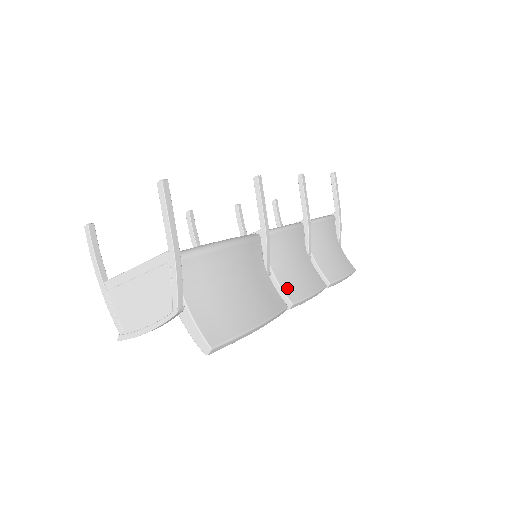
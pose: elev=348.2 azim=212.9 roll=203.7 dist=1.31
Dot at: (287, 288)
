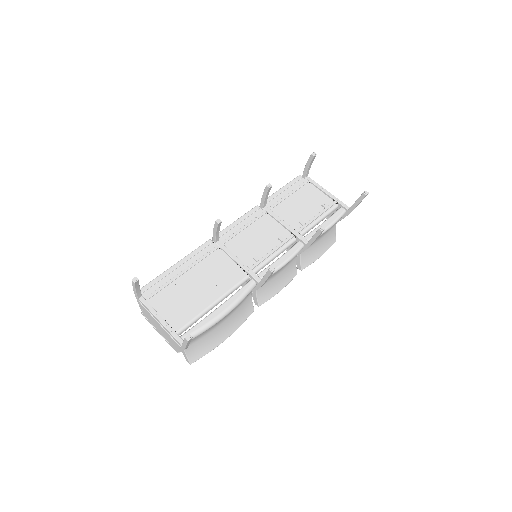
Dot at: (261, 296)
